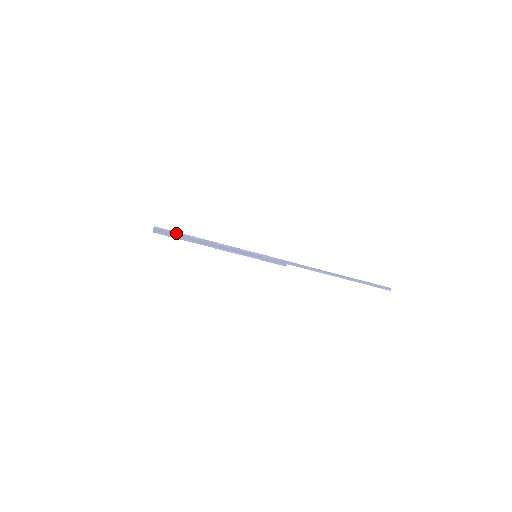
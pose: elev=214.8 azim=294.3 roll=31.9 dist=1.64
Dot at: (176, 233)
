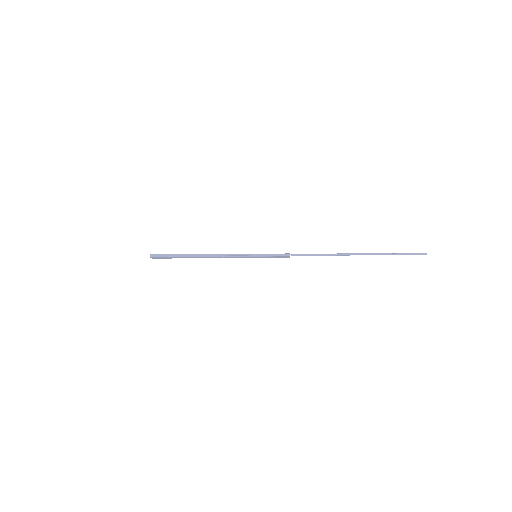
Dot at: occluded
